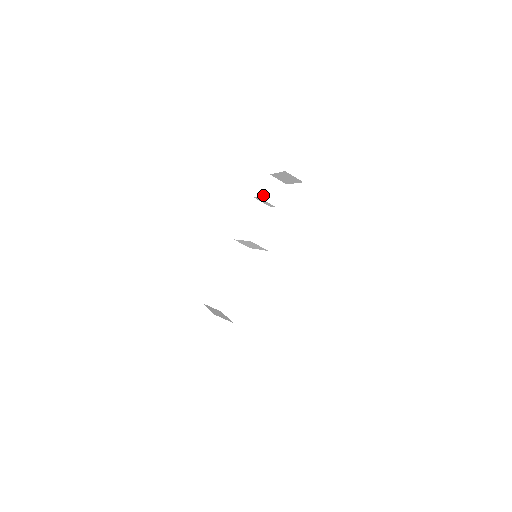
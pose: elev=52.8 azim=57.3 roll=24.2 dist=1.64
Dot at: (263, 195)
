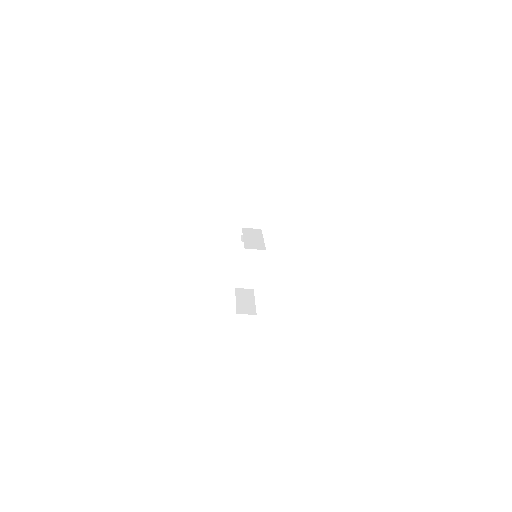
Dot at: (252, 184)
